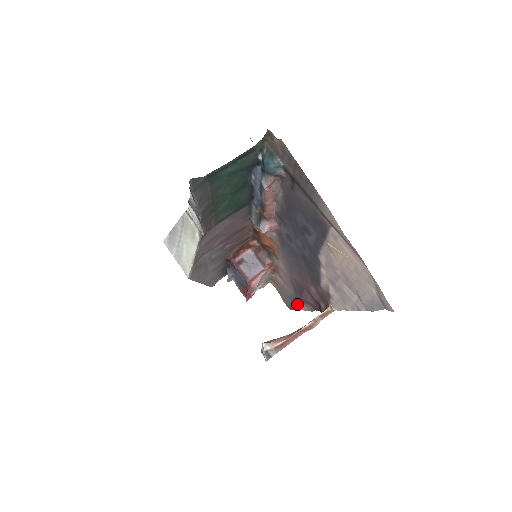
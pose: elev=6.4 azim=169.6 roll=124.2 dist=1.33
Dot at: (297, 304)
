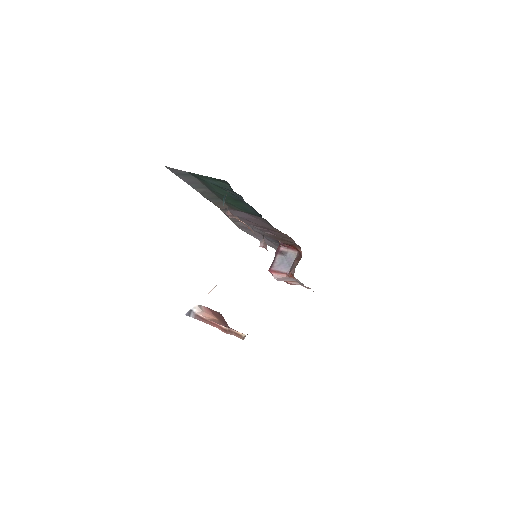
Dot at: occluded
